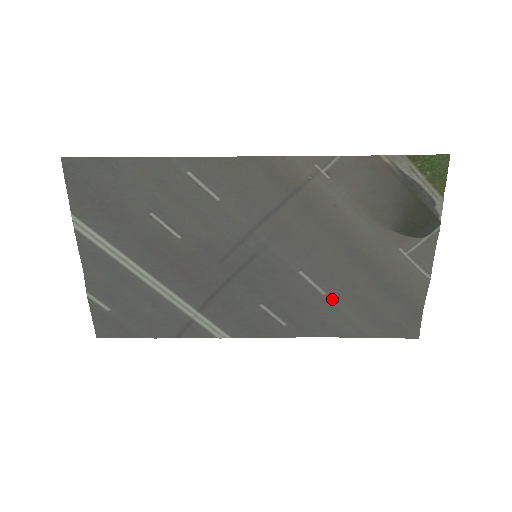
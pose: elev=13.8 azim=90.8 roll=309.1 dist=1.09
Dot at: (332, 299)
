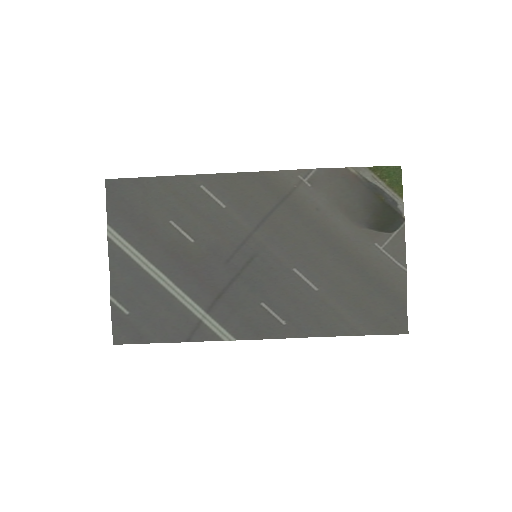
Dot at: (324, 295)
